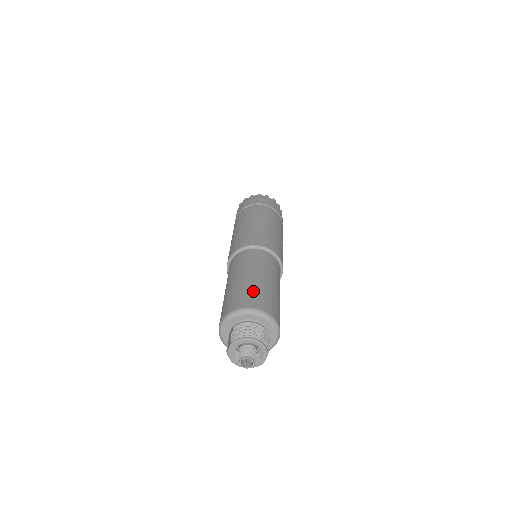
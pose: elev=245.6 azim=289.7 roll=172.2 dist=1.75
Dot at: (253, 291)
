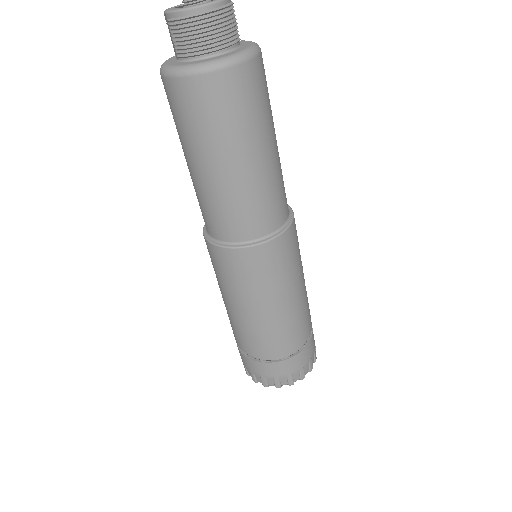
Dot at: occluded
